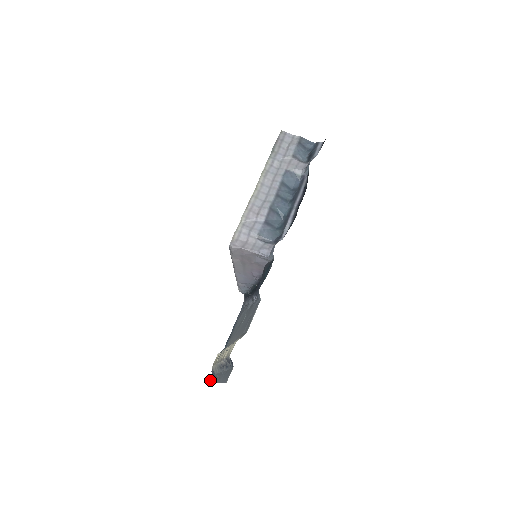
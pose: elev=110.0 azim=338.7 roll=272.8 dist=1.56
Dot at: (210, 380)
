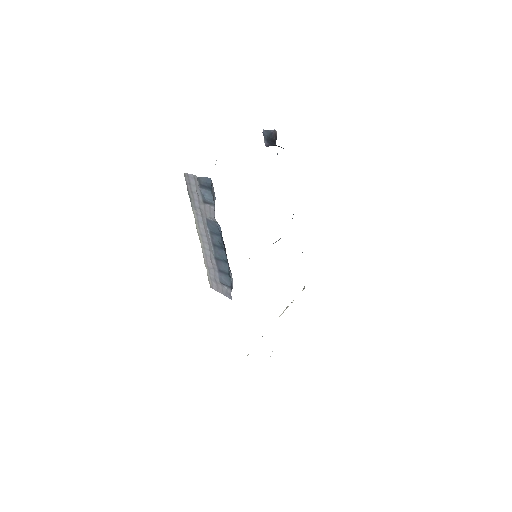
Dot at: occluded
